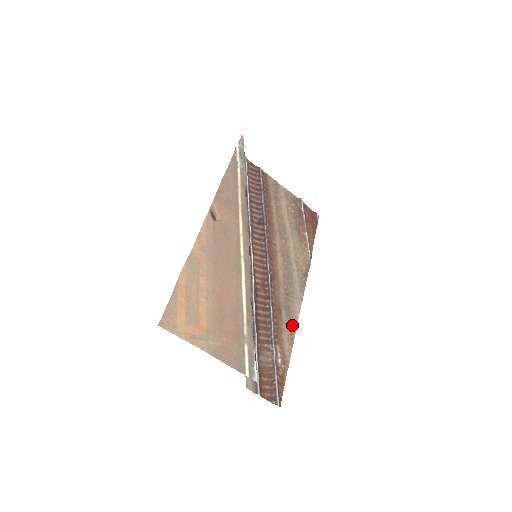
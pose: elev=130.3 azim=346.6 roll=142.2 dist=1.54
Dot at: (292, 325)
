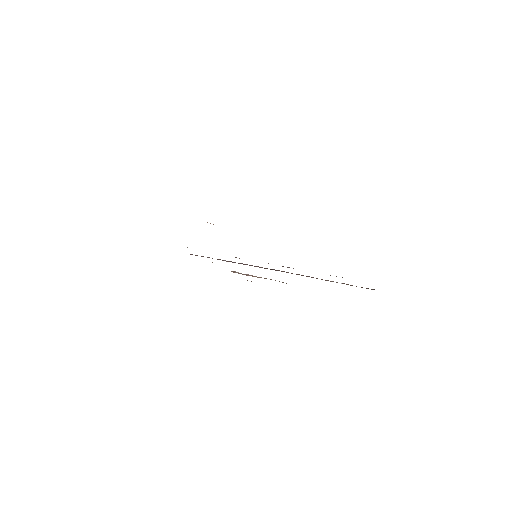
Dot at: occluded
